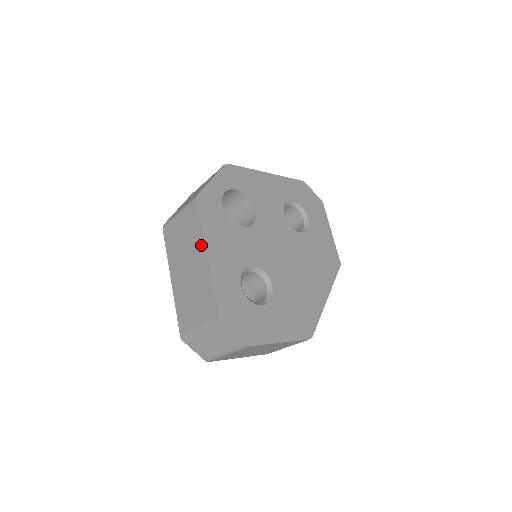
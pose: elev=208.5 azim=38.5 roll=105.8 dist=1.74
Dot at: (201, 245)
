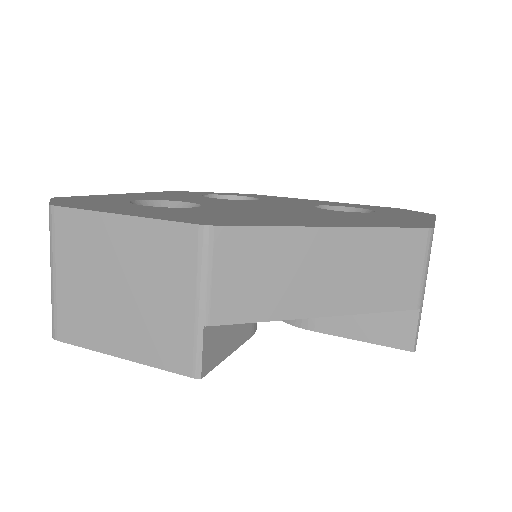
Dot at: occluded
